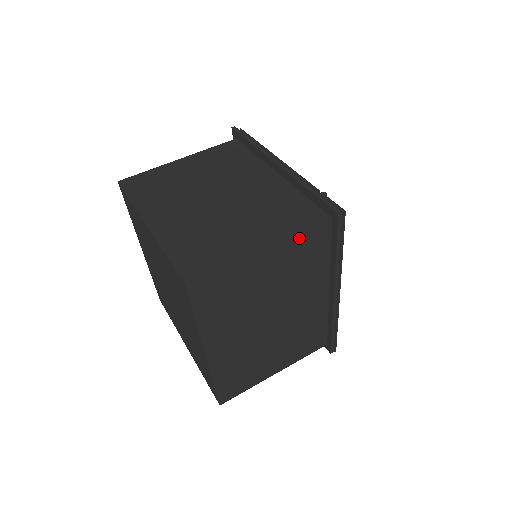
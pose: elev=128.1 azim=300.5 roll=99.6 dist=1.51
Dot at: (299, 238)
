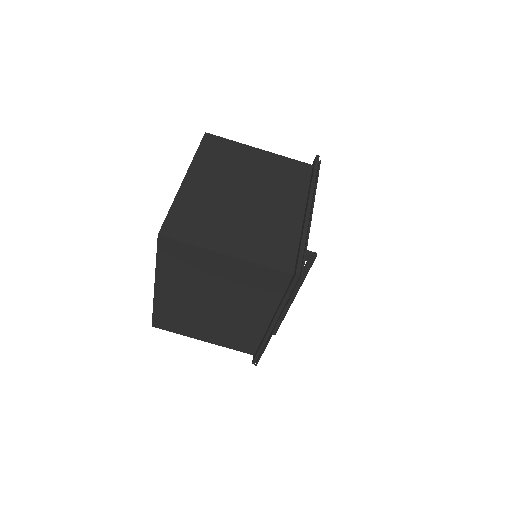
Dot at: (259, 267)
